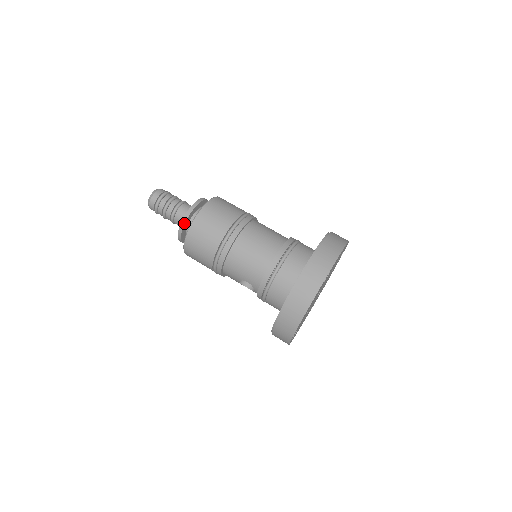
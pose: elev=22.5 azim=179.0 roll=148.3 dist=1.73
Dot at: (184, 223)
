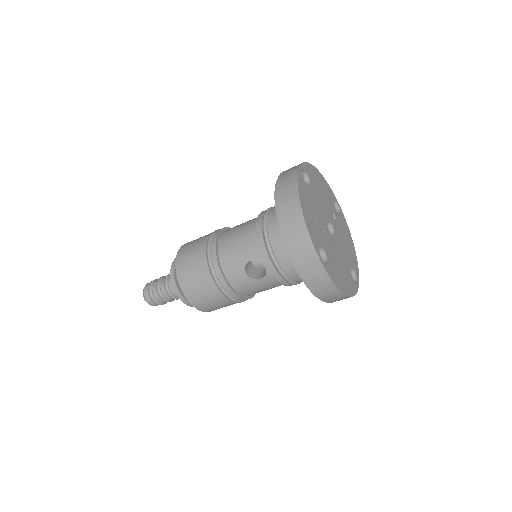
Dot at: (173, 270)
